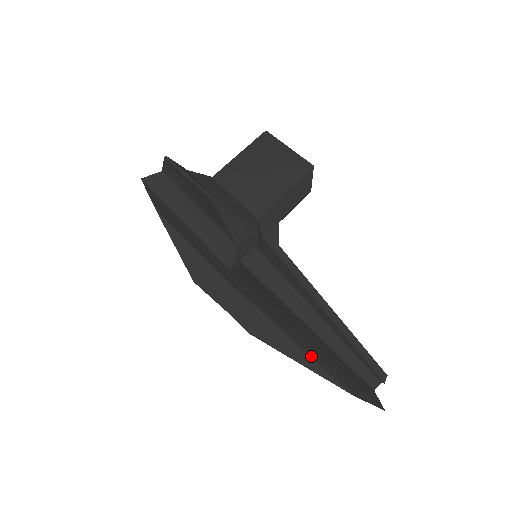
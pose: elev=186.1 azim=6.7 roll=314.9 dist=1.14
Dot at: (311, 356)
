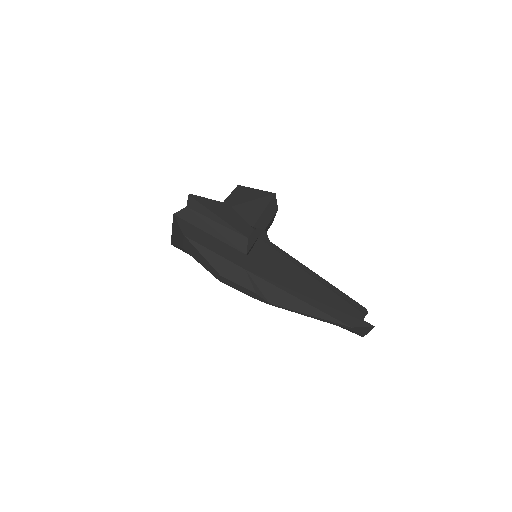
Dot at: (314, 306)
